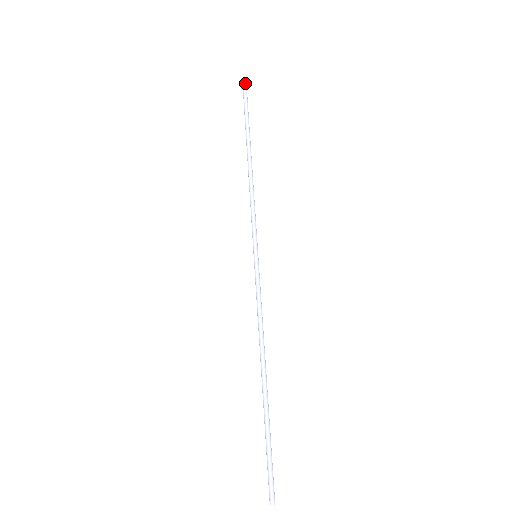
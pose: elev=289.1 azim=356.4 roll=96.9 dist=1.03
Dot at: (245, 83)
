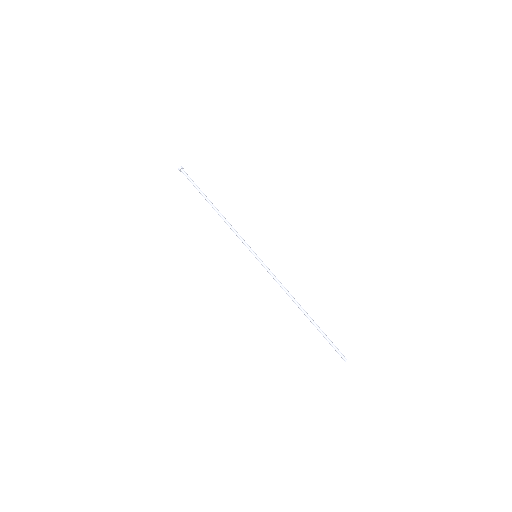
Dot at: (180, 167)
